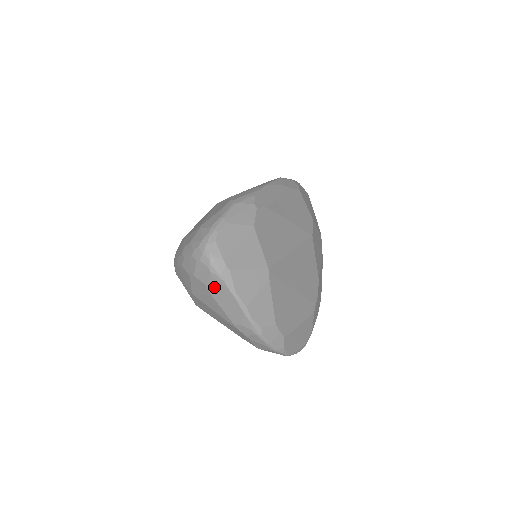
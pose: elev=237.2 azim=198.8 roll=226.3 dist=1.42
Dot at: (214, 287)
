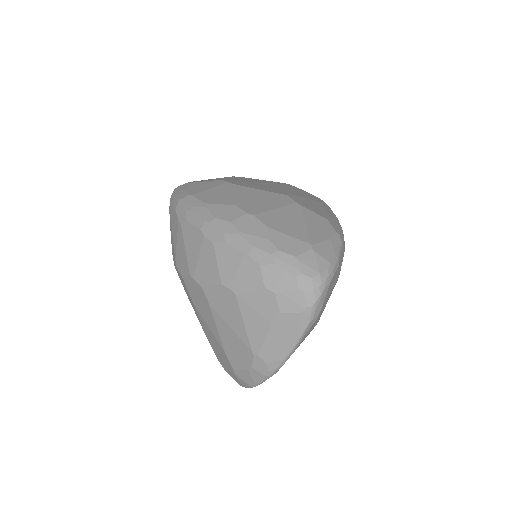
Dot at: (287, 322)
